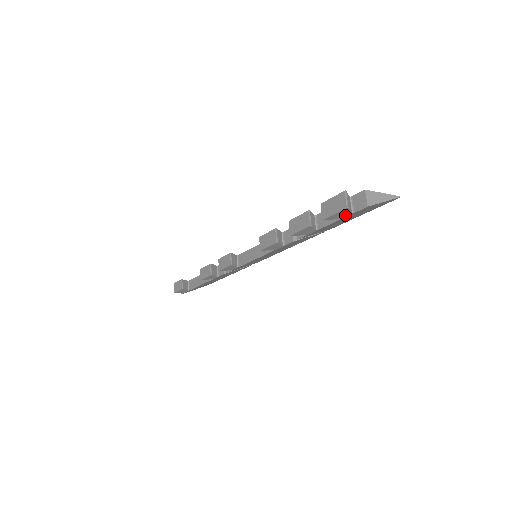
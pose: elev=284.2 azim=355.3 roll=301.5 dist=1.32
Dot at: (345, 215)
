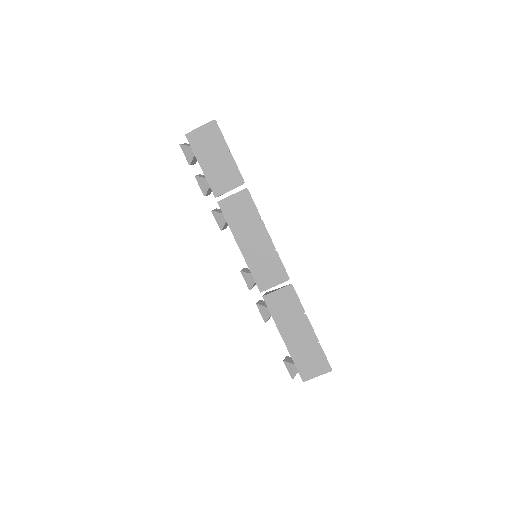
Dot at: (191, 151)
